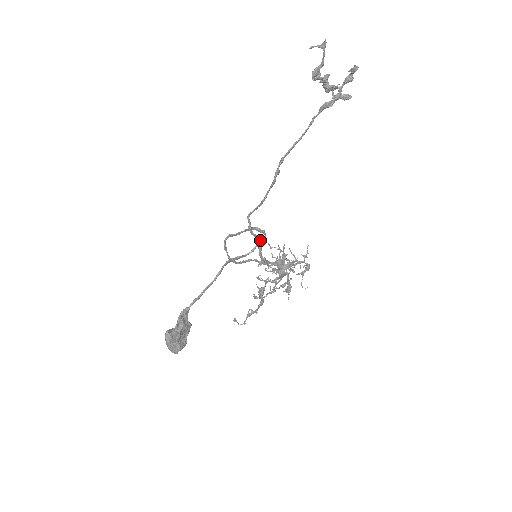
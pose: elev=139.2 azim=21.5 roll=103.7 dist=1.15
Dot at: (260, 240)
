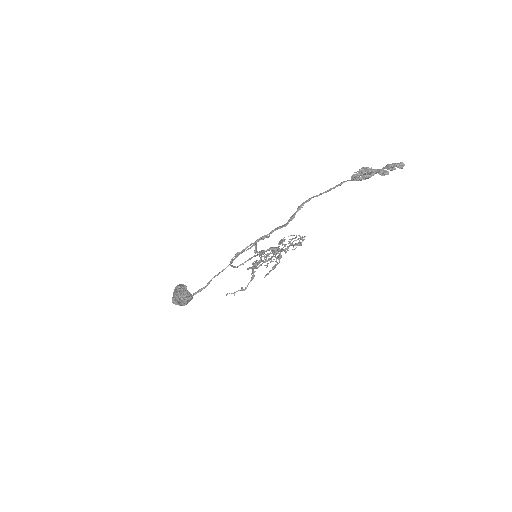
Dot at: (262, 251)
